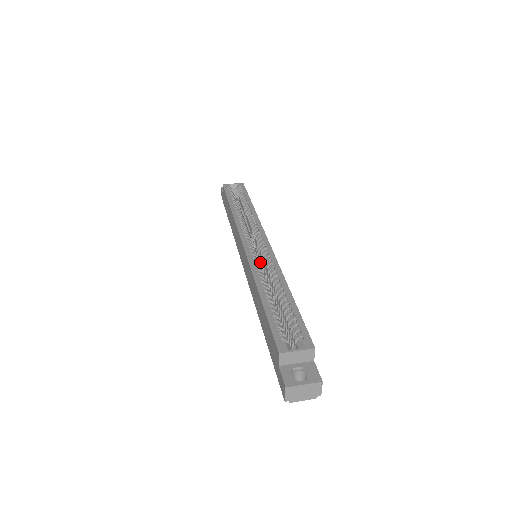
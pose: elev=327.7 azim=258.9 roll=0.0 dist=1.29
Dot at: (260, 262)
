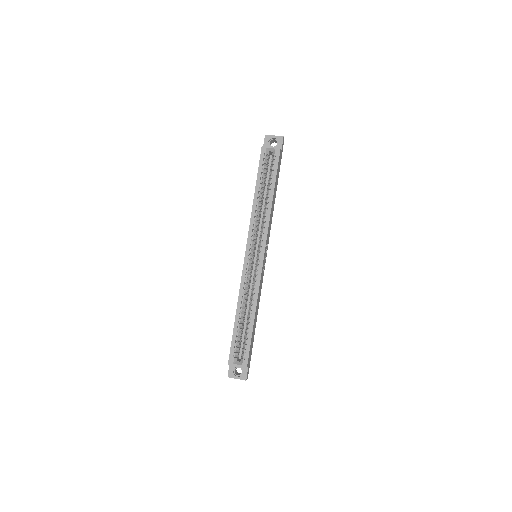
Dot at: occluded
